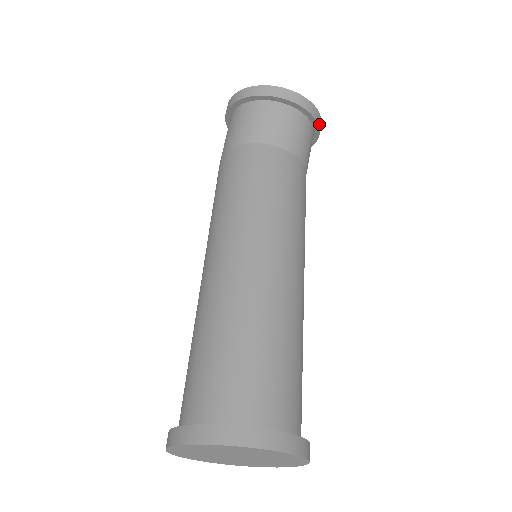
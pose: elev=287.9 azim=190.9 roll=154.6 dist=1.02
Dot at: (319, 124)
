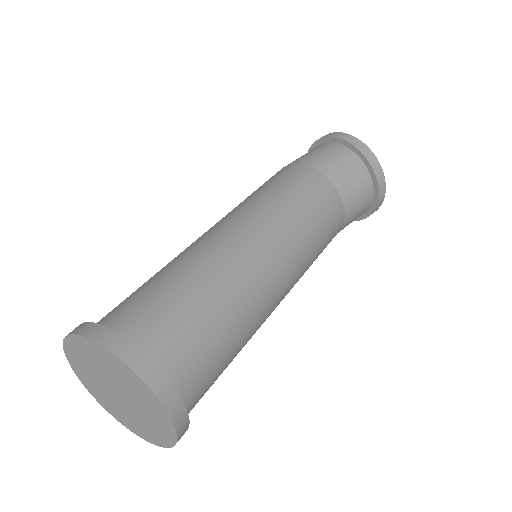
Dot at: occluded
